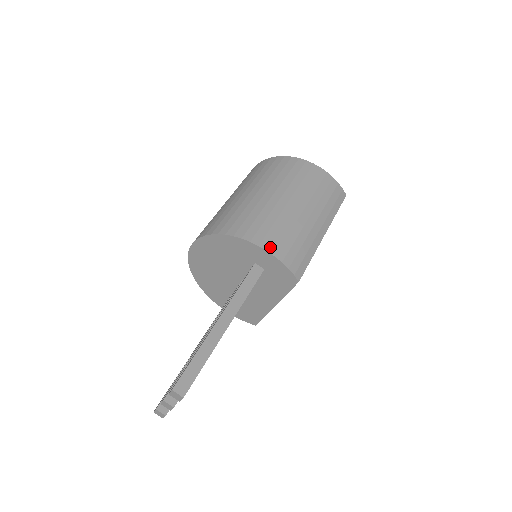
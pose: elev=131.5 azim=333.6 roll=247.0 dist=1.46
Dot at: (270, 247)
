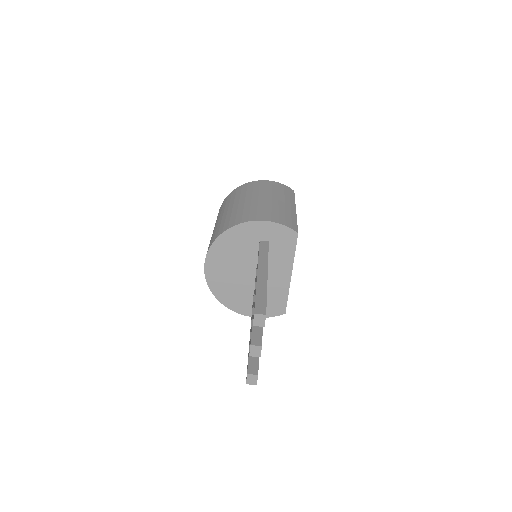
Dot at: (264, 219)
